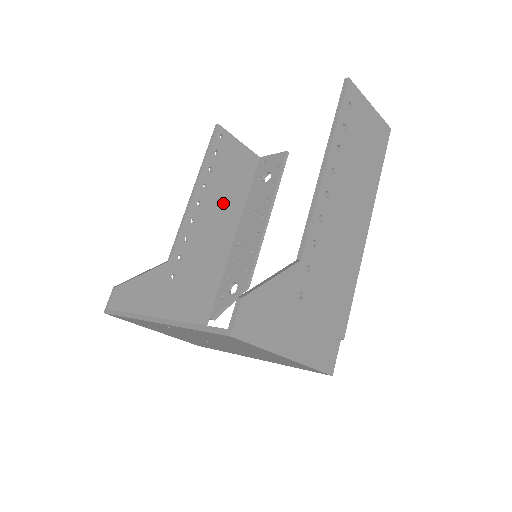
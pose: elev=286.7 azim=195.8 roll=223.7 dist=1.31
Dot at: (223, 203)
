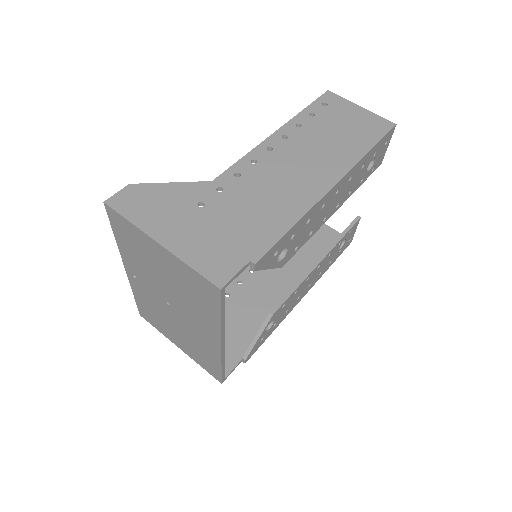
Dot at: (291, 265)
